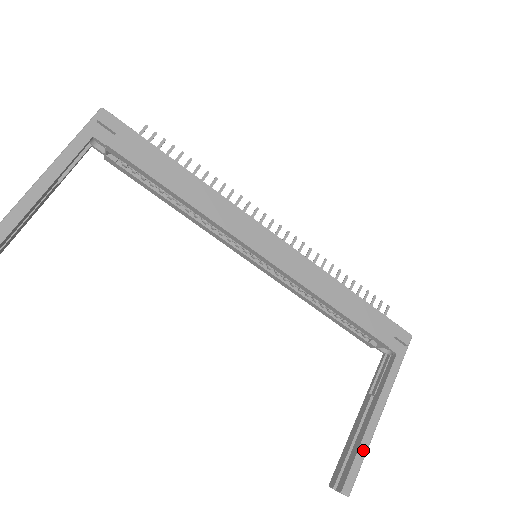
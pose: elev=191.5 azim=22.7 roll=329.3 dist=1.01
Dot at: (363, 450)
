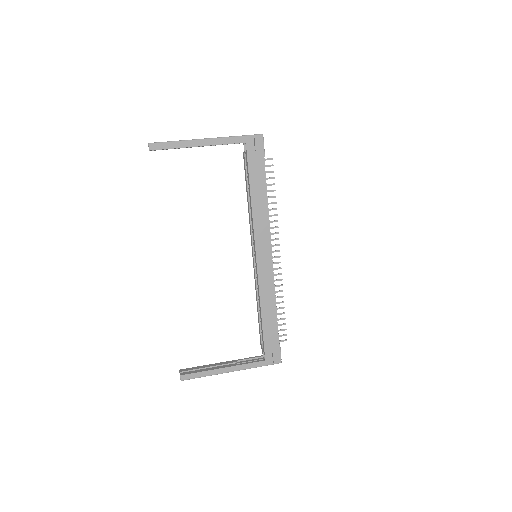
Dot at: (206, 374)
